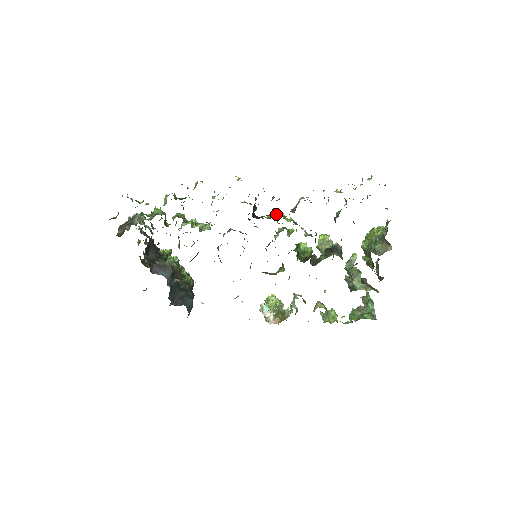
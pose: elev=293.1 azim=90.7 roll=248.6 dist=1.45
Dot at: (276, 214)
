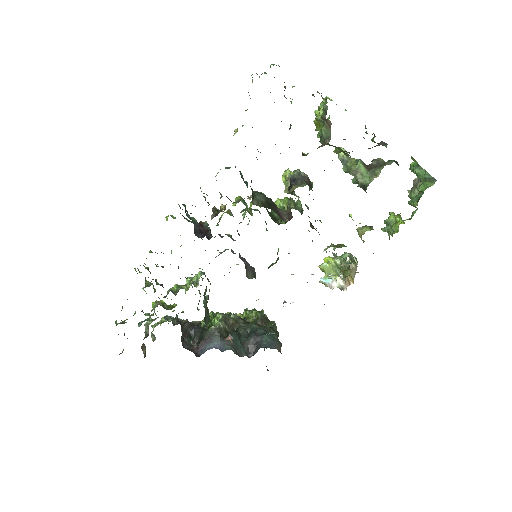
Dot at: (216, 213)
